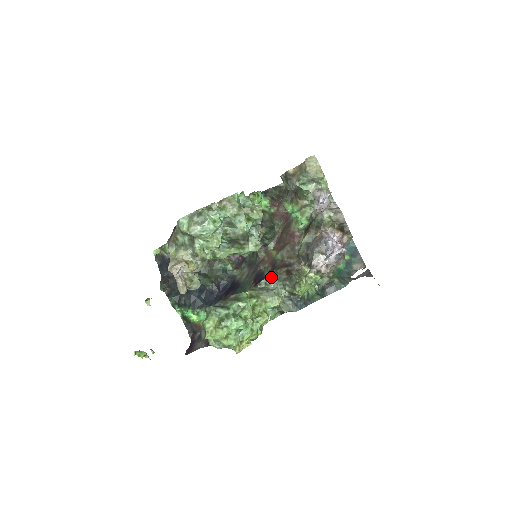
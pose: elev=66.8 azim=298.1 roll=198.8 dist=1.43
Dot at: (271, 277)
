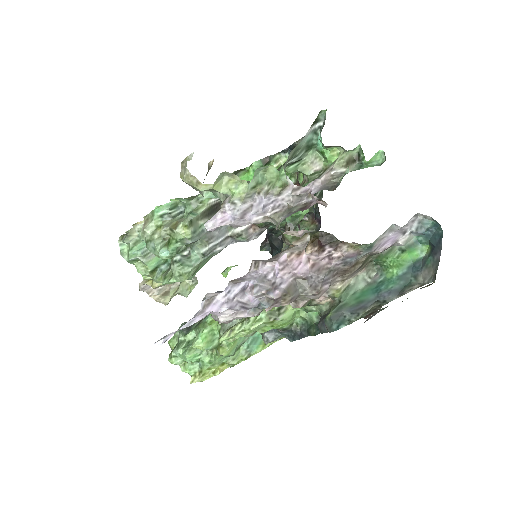
Dot at: occluded
